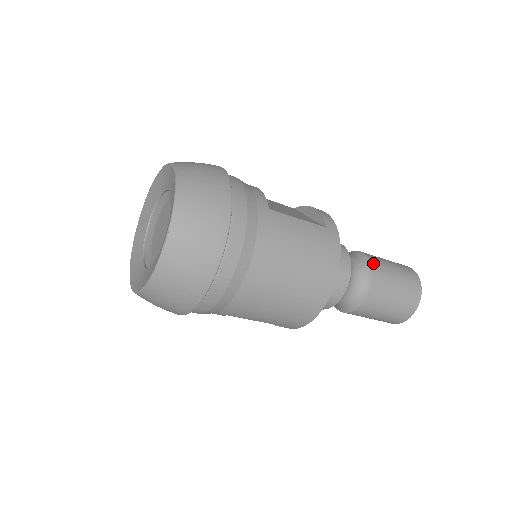
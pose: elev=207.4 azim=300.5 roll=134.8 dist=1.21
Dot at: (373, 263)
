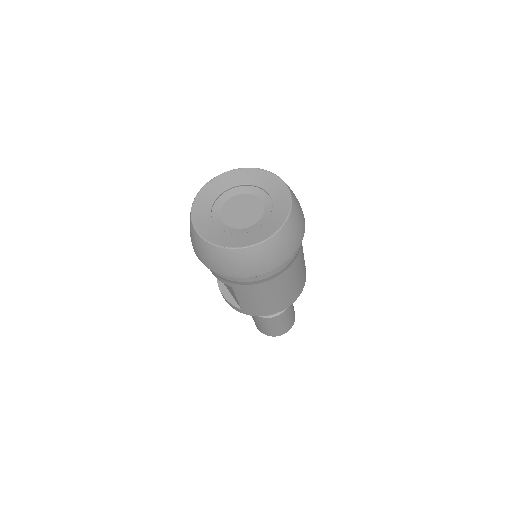
Dot at: occluded
